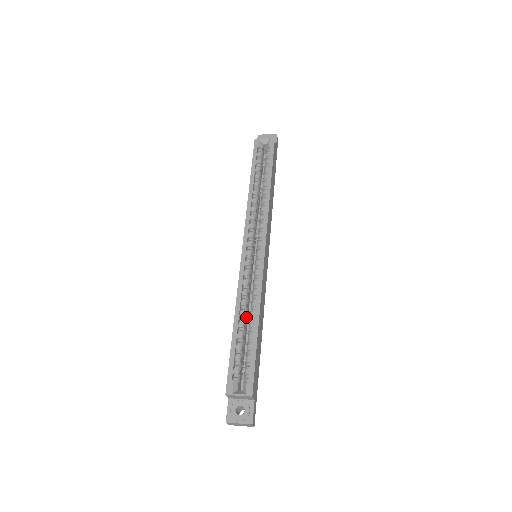
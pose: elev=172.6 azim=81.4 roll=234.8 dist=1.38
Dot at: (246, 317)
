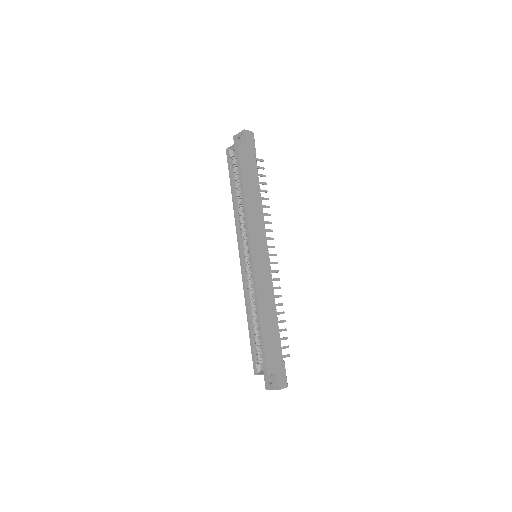
Dot at: occluded
